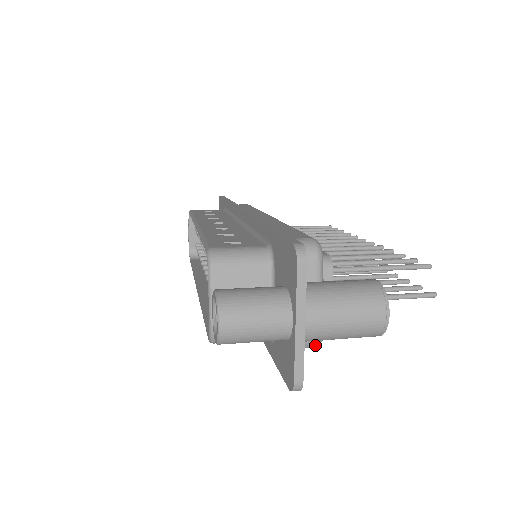
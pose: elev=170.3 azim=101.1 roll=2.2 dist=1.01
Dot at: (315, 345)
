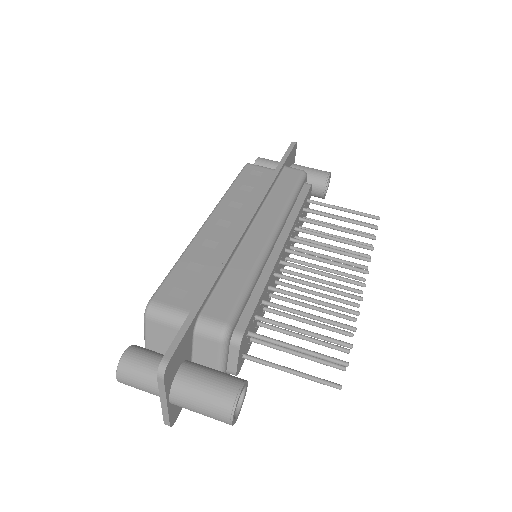
Dot at: occluded
